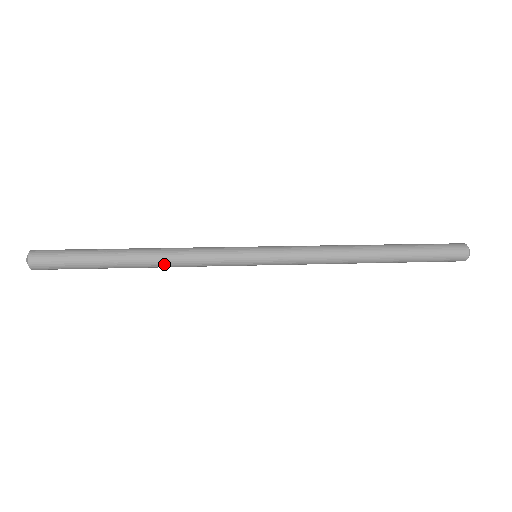
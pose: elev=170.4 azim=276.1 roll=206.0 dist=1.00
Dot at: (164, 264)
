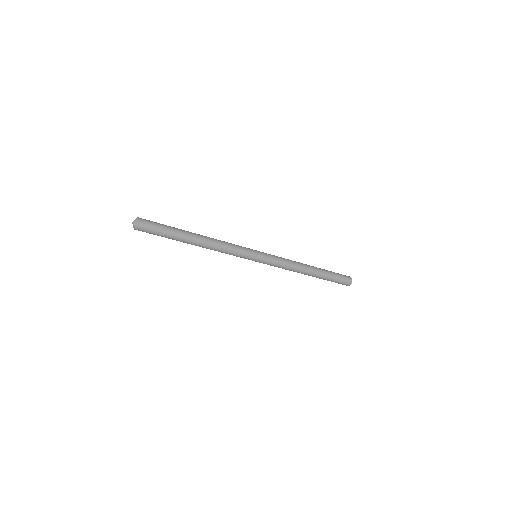
Dot at: (212, 242)
